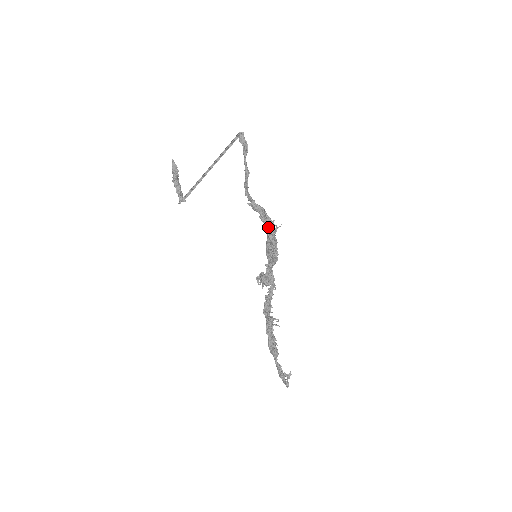
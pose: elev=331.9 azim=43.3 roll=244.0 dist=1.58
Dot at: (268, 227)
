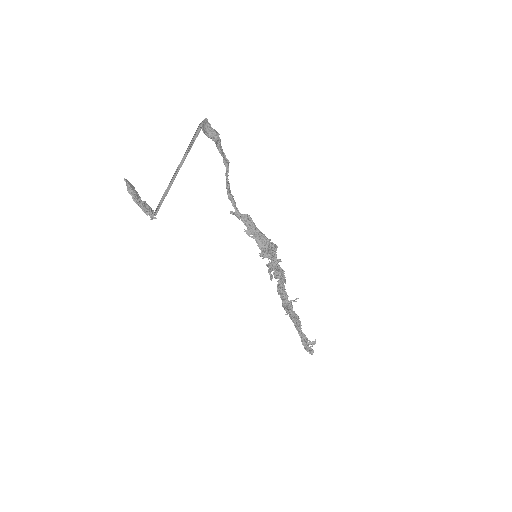
Dot at: (257, 243)
